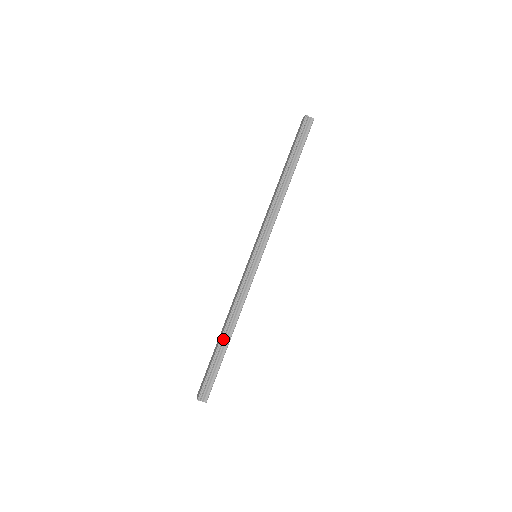
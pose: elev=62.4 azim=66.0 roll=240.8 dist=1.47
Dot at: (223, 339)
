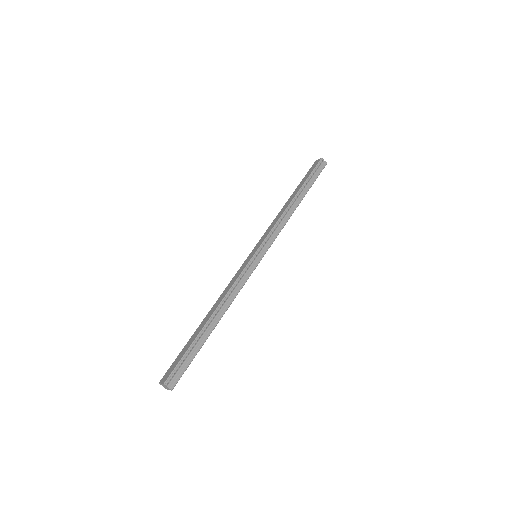
Dot at: (208, 325)
